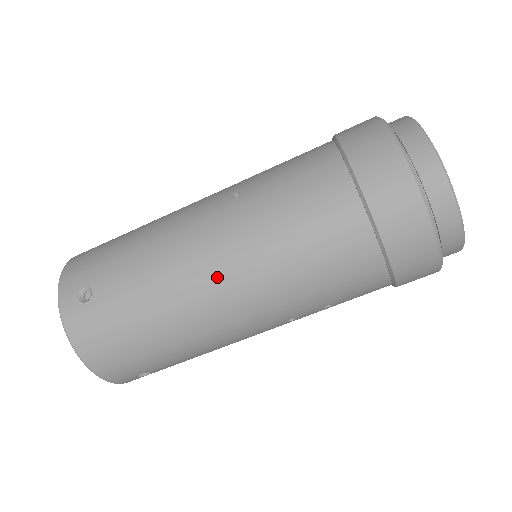
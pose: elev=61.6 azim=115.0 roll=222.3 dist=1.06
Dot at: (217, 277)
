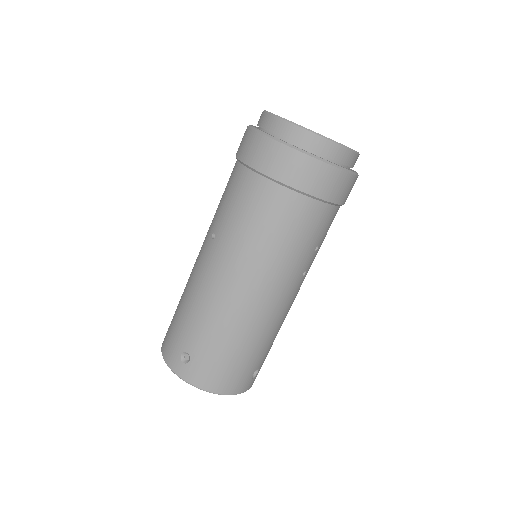
Dot at: (242, 288)
